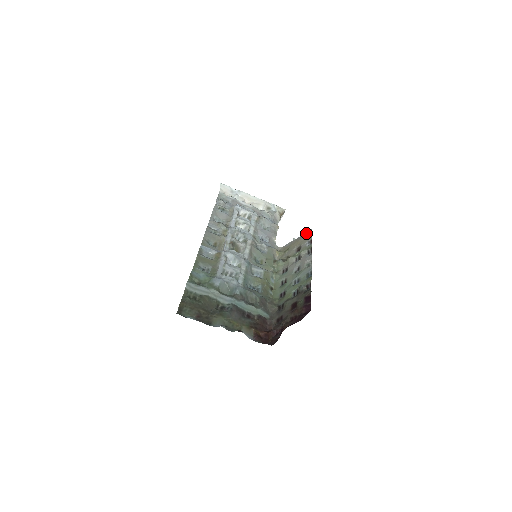
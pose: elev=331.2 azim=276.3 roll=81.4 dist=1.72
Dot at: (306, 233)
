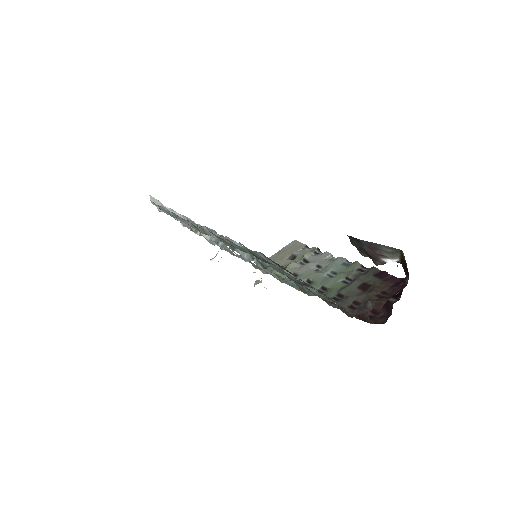
Dot at: (289, 245)
